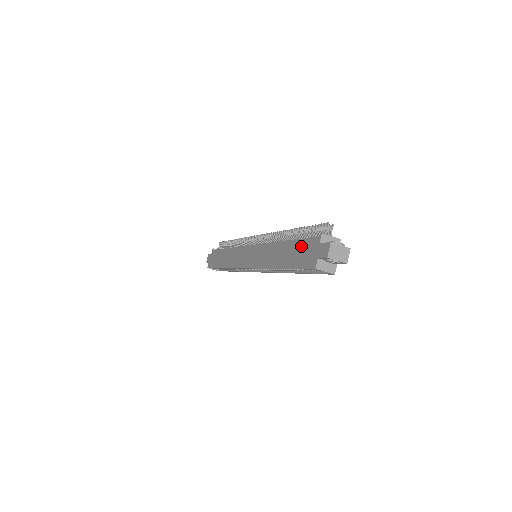
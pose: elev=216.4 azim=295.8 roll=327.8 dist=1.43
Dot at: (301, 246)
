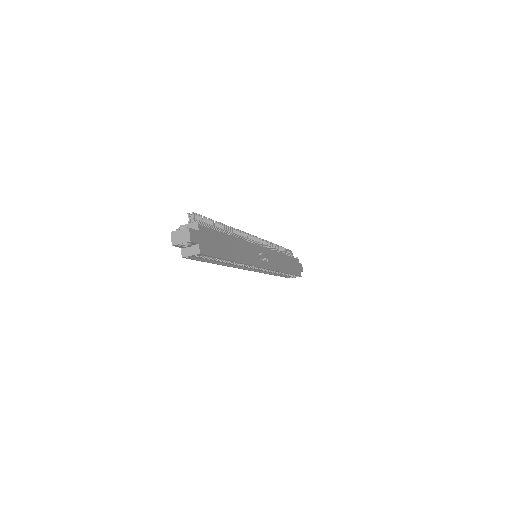
Dot at: occluded
